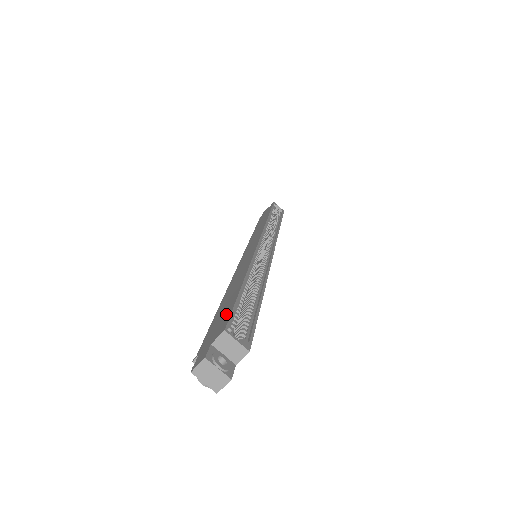
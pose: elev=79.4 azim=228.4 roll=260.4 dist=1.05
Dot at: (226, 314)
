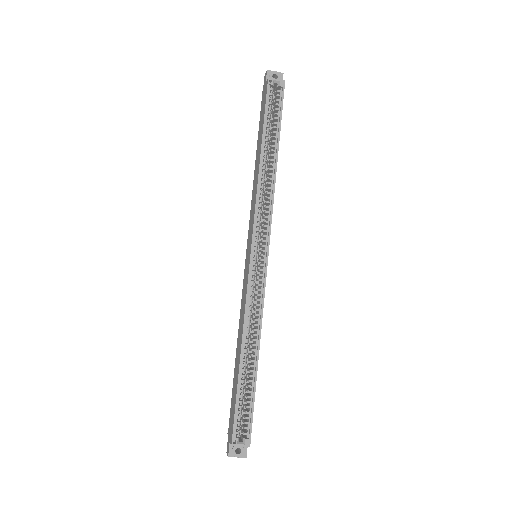
Dot at: (233, 412)
